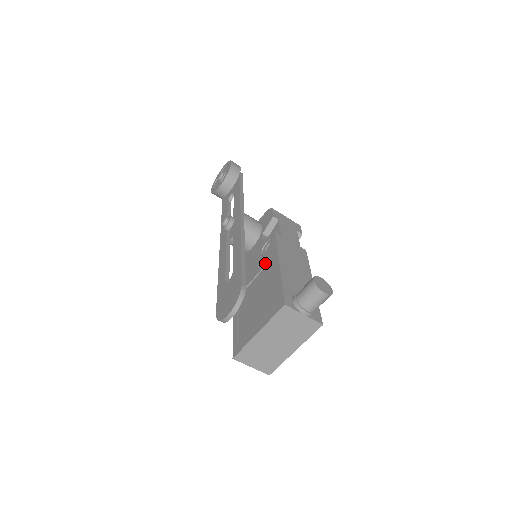
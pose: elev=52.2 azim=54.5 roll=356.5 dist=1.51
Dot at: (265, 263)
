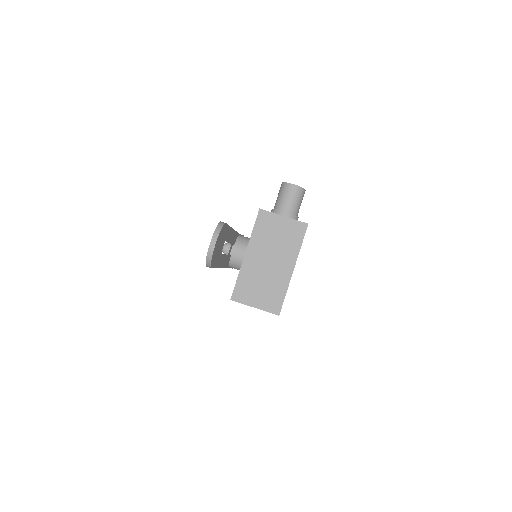
Dot at: occluded
